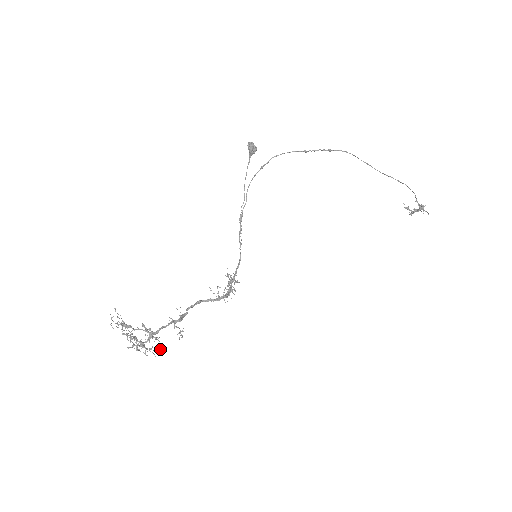
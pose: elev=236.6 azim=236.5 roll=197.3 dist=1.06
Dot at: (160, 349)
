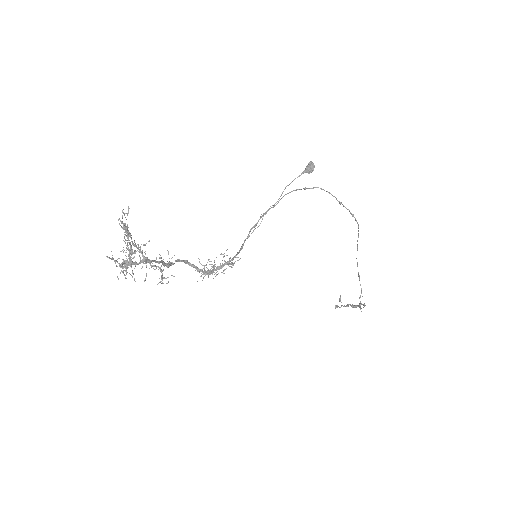
Dot at: (135, 281)
